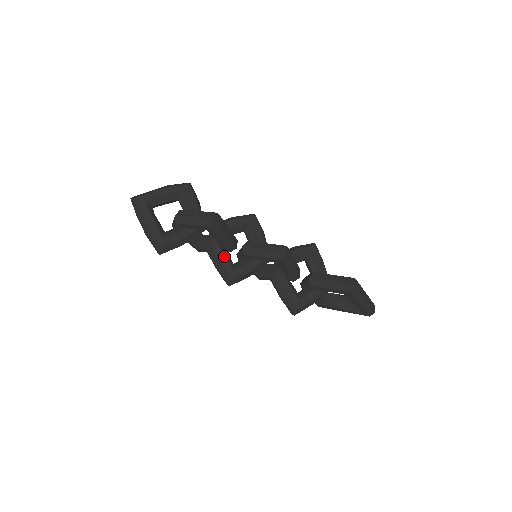
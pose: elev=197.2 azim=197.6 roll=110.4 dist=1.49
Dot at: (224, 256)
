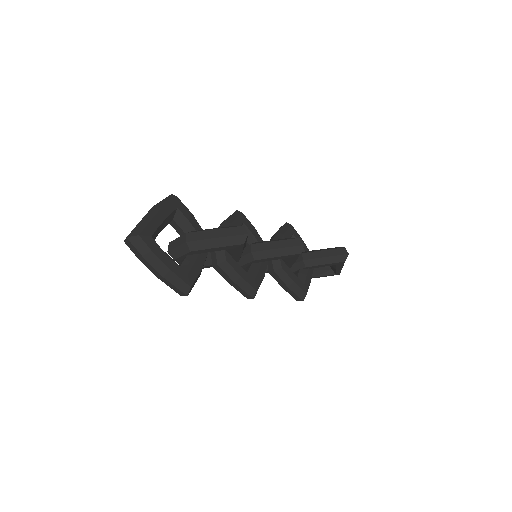
Dot at: (242, 269)
